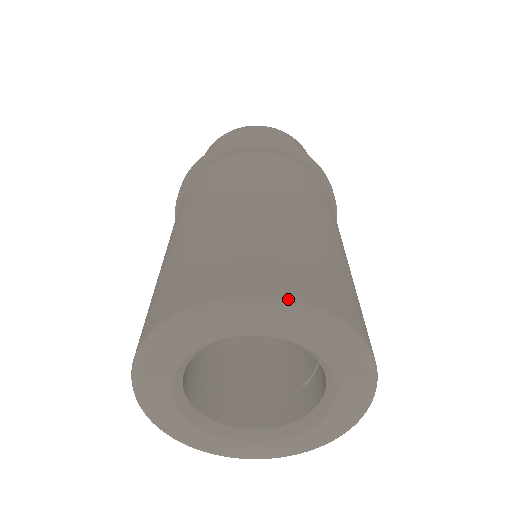
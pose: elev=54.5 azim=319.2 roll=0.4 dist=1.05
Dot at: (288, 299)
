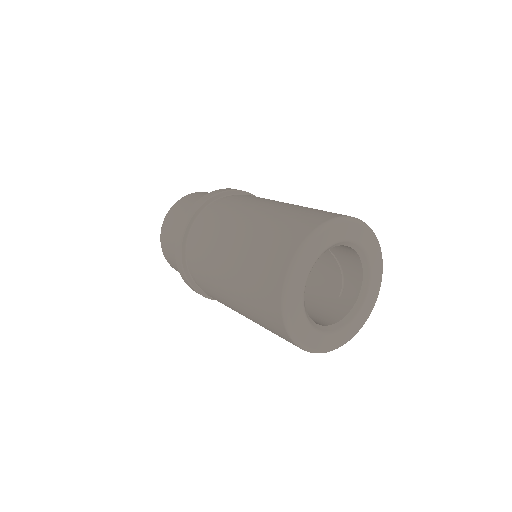
Dot at: (351, 217)
